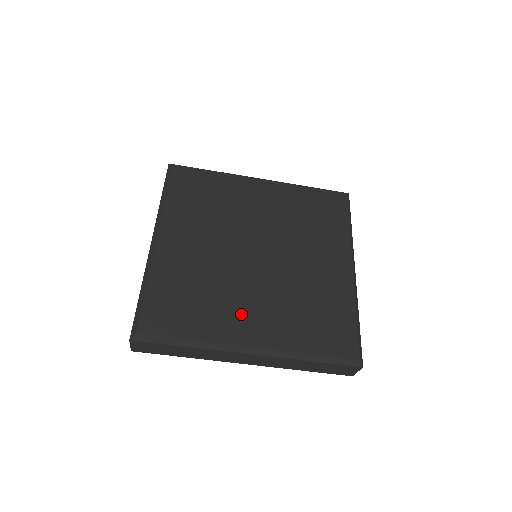
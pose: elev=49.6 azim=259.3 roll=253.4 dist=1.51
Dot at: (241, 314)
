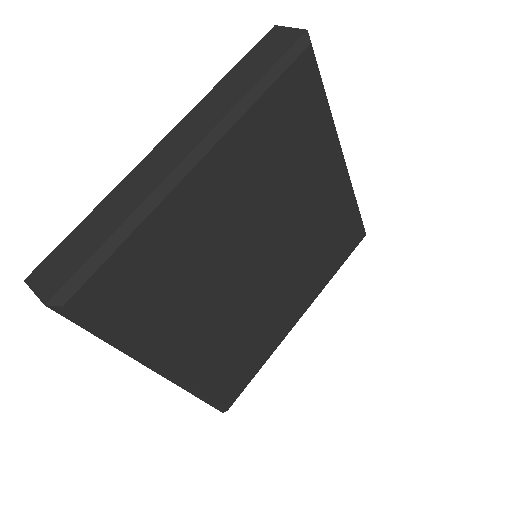
Dot at: (190, 330)
